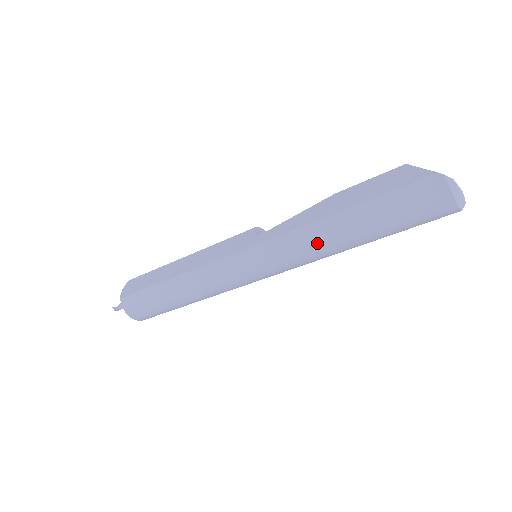
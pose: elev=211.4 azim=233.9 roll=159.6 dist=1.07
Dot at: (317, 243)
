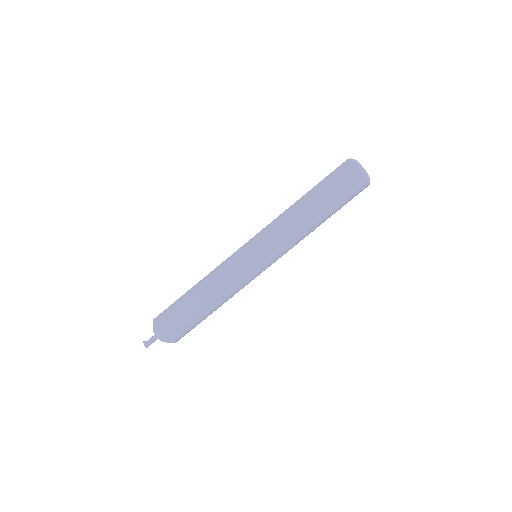
Dot at: (292, 217)
